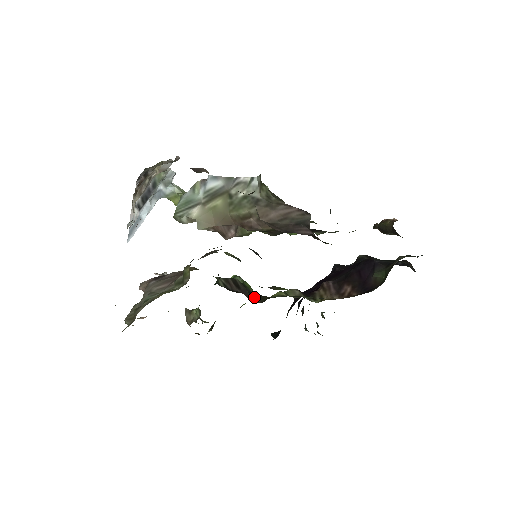
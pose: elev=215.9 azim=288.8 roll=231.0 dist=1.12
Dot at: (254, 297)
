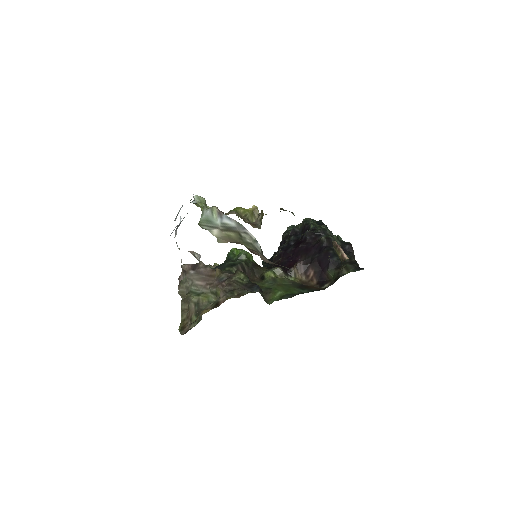
Dot at: (254, 272)
